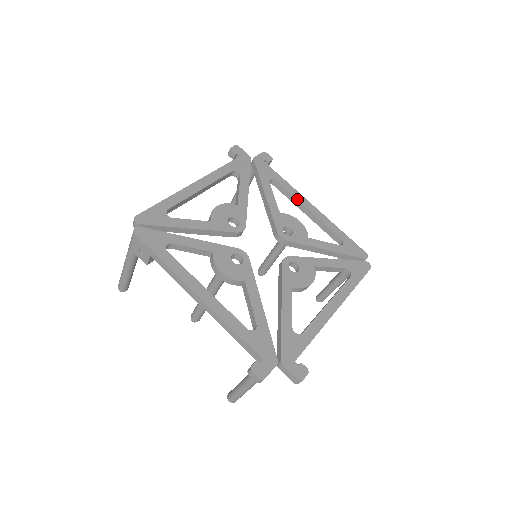
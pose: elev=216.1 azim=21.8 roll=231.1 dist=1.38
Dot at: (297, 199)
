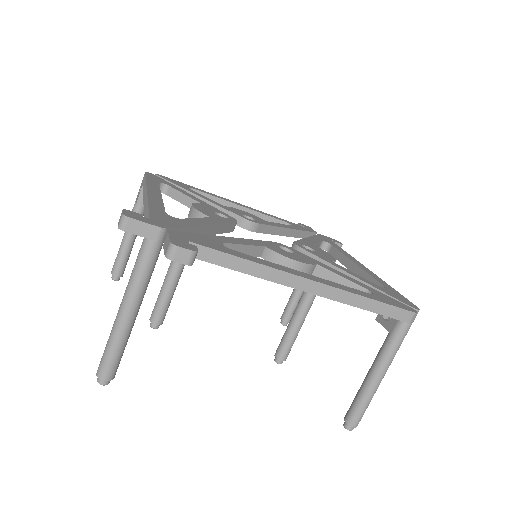
Dot at: (346, 256)
